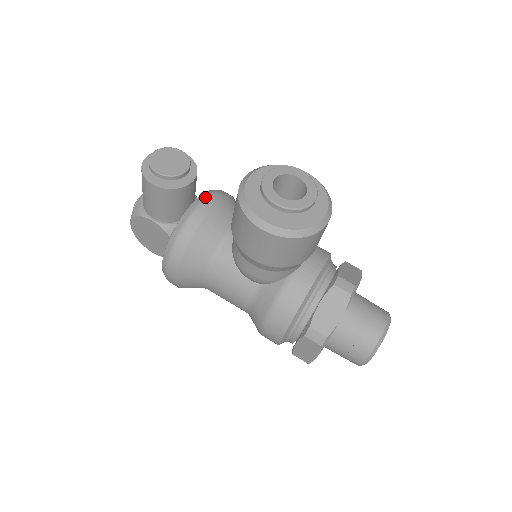
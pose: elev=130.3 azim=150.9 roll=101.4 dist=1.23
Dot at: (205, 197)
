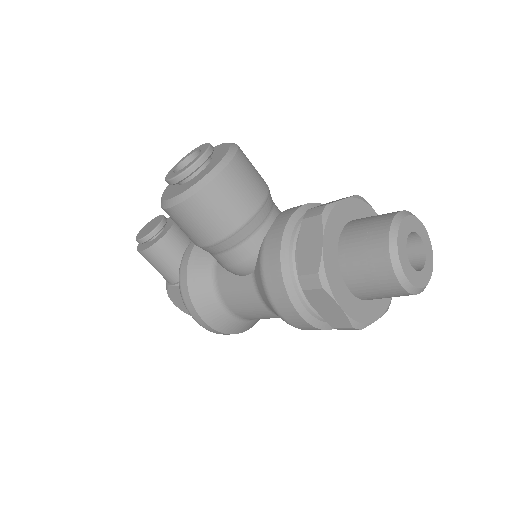
Dot at: occluded
